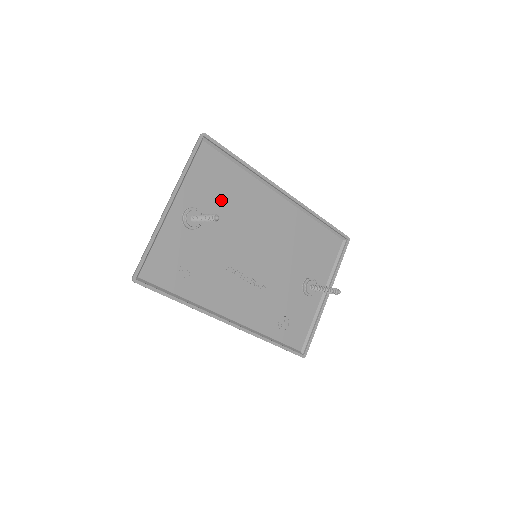
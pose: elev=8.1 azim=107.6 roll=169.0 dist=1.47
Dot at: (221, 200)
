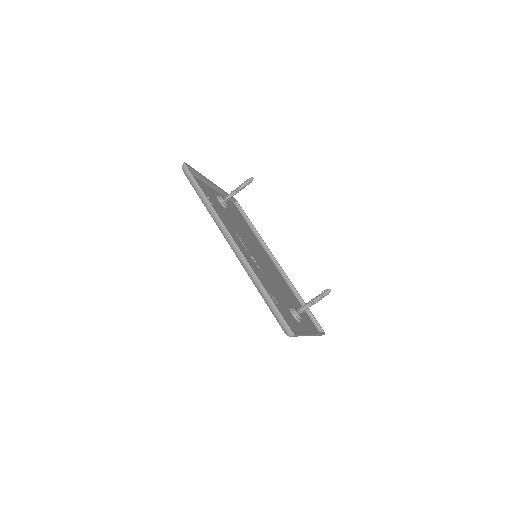
Dot at: (239, 221)
